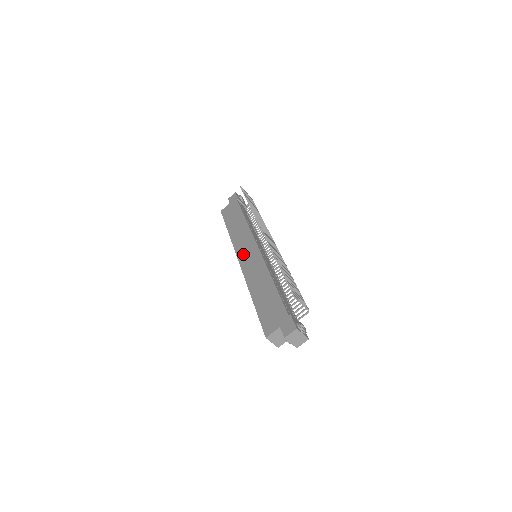
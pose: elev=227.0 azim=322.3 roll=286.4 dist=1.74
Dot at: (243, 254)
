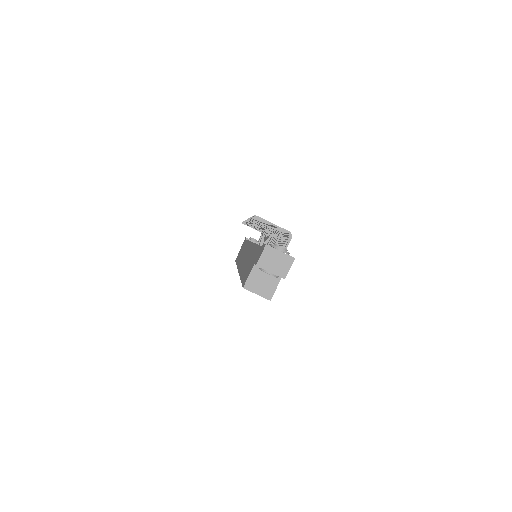
Dot at: (241, 261)
